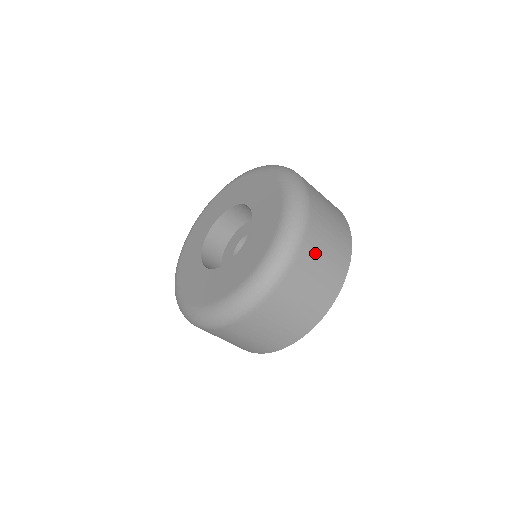
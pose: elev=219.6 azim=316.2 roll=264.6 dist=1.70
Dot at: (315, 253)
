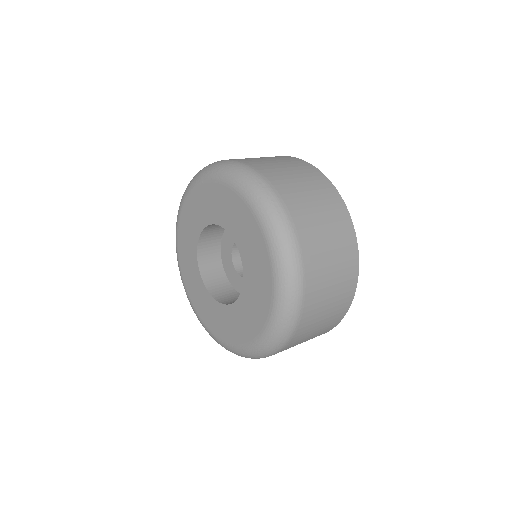
Dot at: (319, 300)
